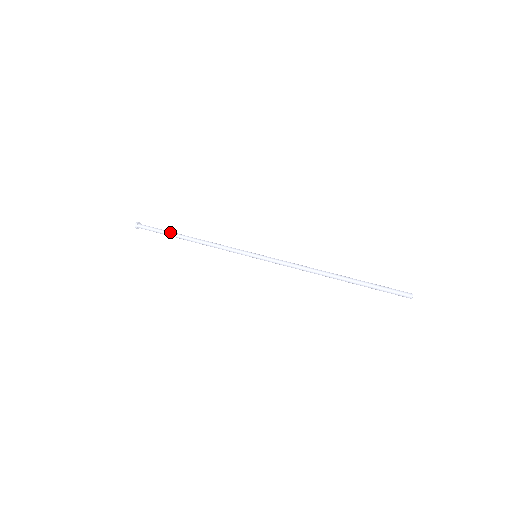
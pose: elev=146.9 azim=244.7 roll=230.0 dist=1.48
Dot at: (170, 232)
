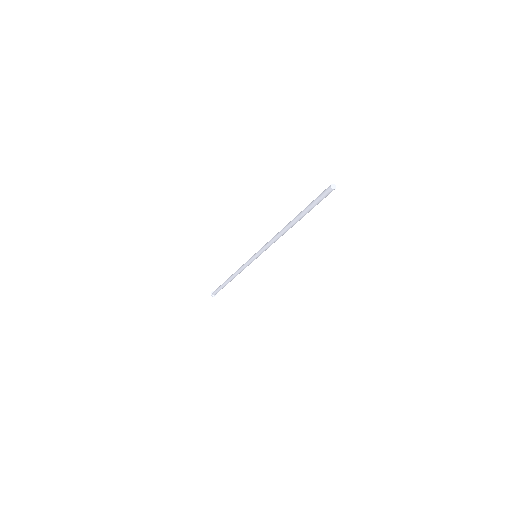
Dot at: occluded
